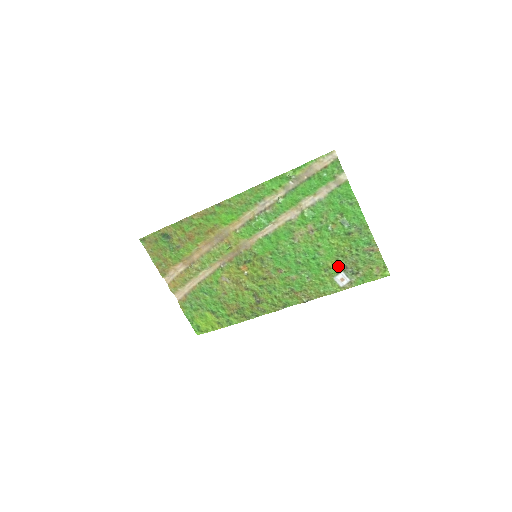
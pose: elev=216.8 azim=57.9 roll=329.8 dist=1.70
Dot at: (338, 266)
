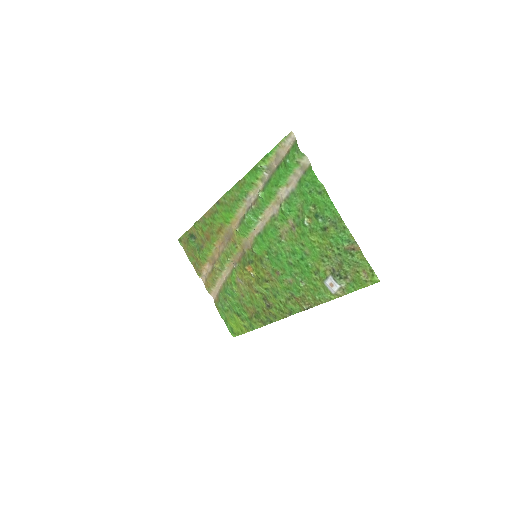
Dot at: (325, 268)
